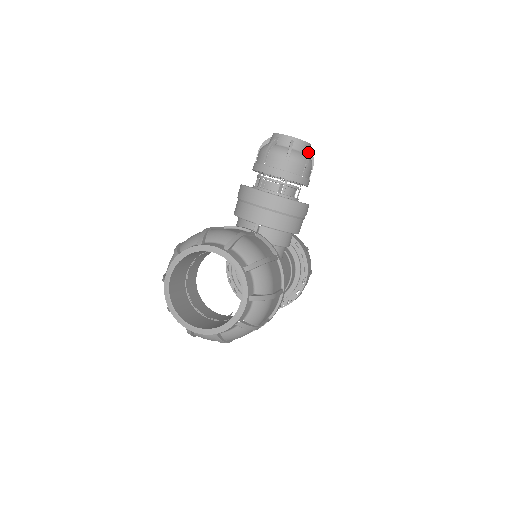
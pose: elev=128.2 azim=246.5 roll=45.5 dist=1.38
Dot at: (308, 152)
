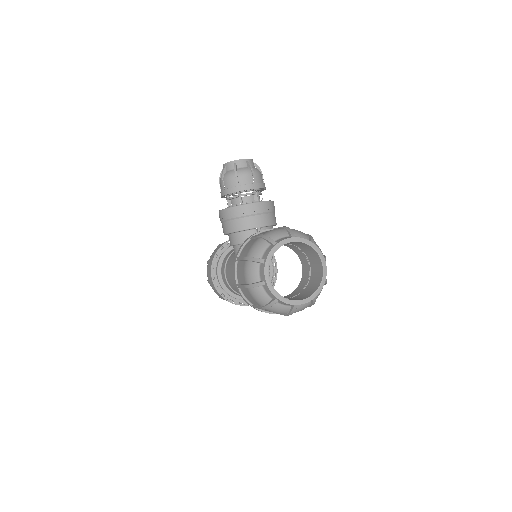
Dot at: (258, 166)
